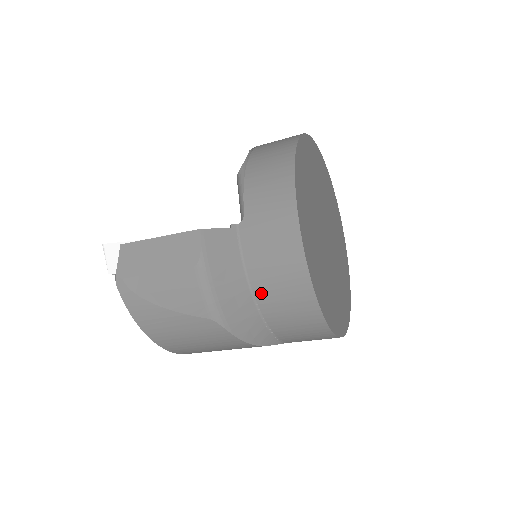
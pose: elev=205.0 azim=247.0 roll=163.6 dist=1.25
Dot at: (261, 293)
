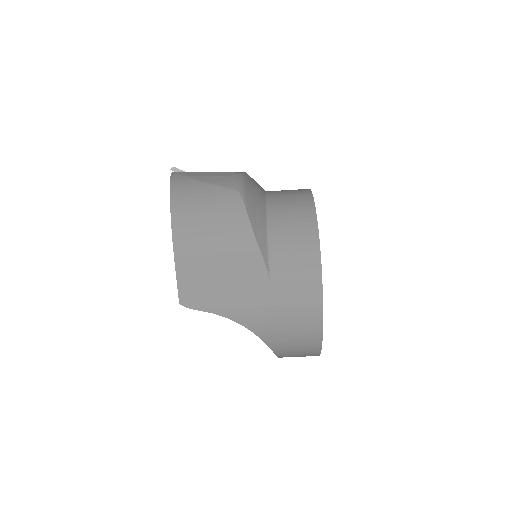
Dot at: (274, 207)
